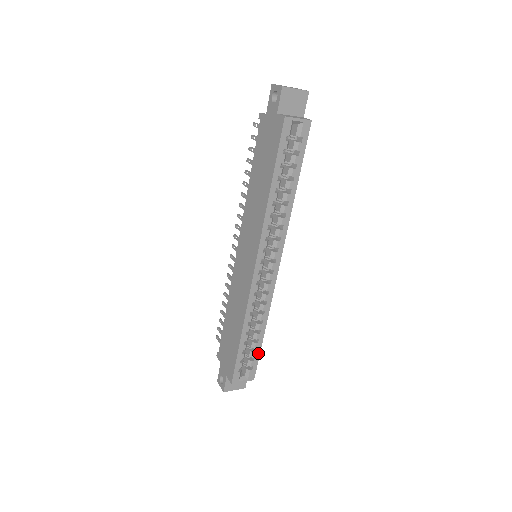
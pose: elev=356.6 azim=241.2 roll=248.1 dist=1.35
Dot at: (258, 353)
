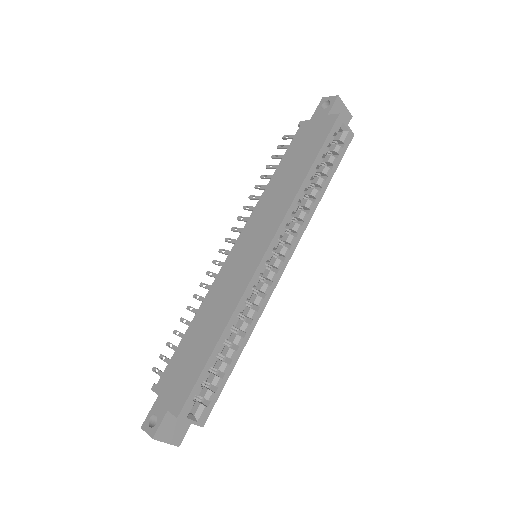
Dot at: (223, 382)
